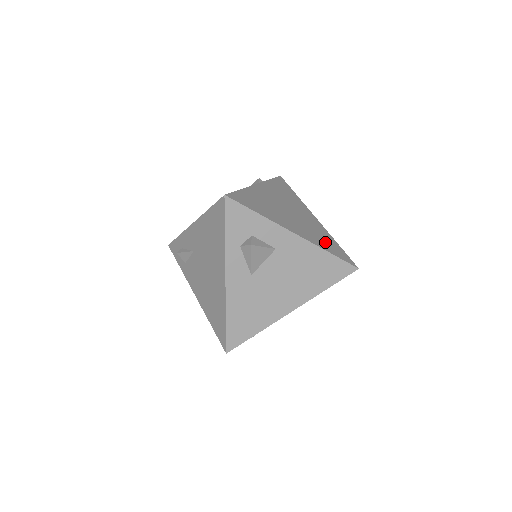
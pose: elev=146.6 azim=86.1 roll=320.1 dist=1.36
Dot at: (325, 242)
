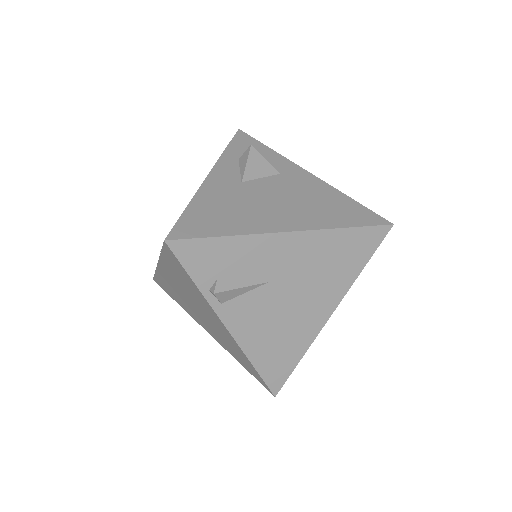
Dot at: occluded
